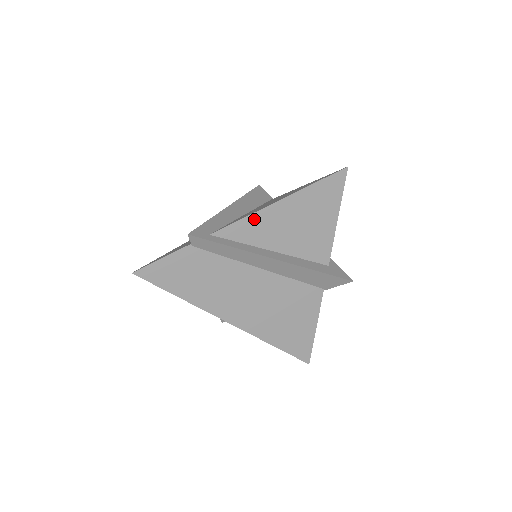
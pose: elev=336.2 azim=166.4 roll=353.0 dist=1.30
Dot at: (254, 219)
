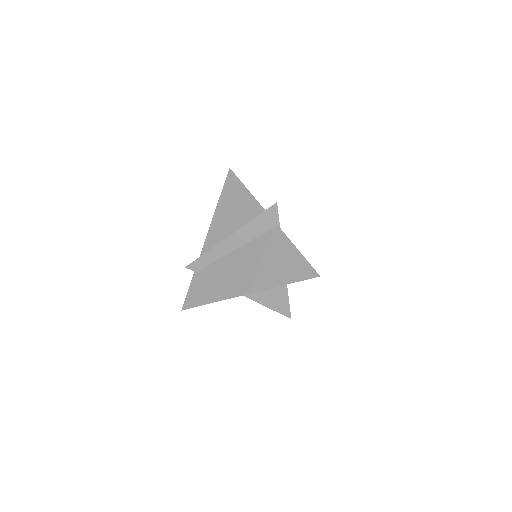
Dot at: (211, 233)
